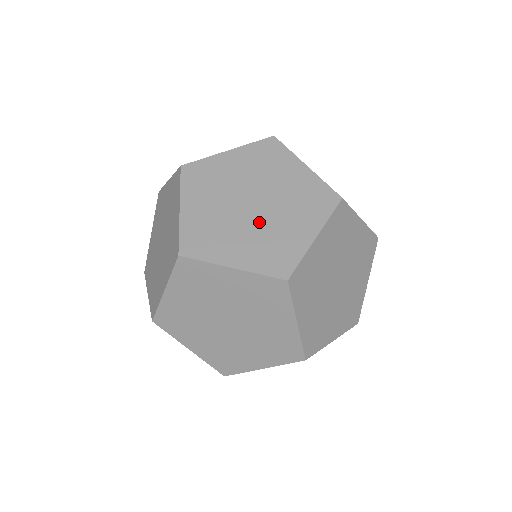
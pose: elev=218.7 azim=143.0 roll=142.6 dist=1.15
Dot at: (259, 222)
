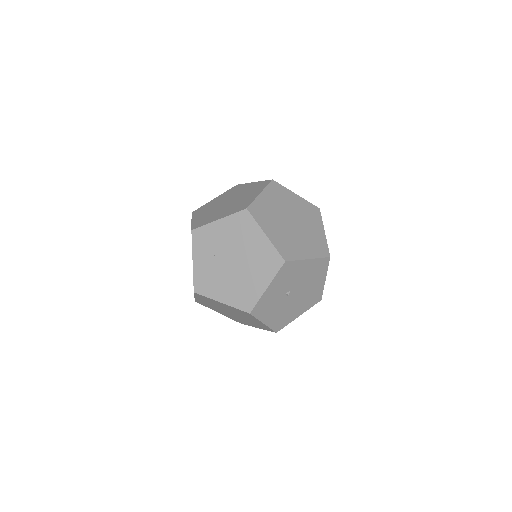
Dot at: (231, 204)
